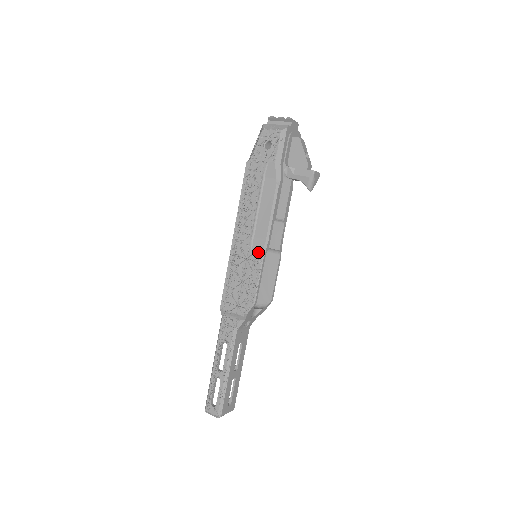
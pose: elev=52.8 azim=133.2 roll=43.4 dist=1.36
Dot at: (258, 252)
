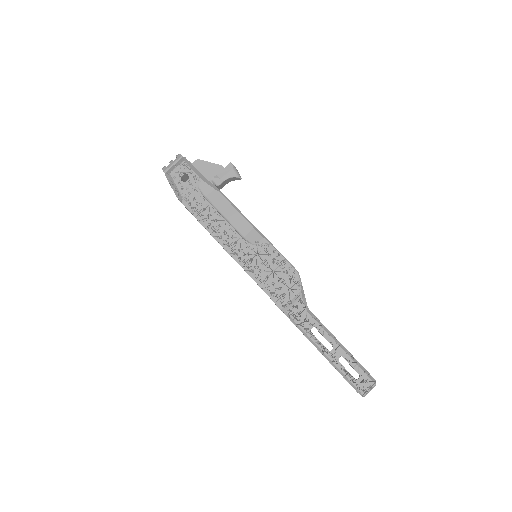
Dot at: (259, 240)
